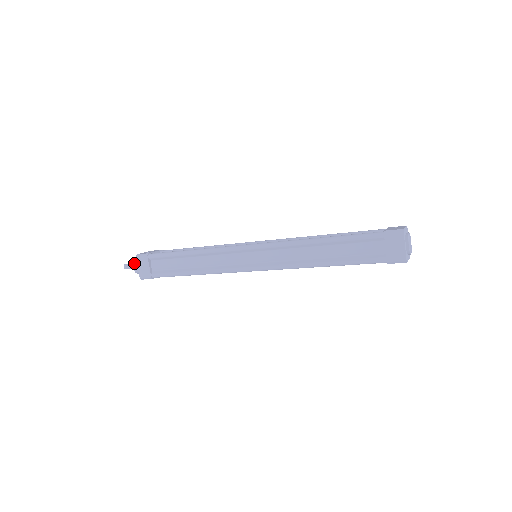
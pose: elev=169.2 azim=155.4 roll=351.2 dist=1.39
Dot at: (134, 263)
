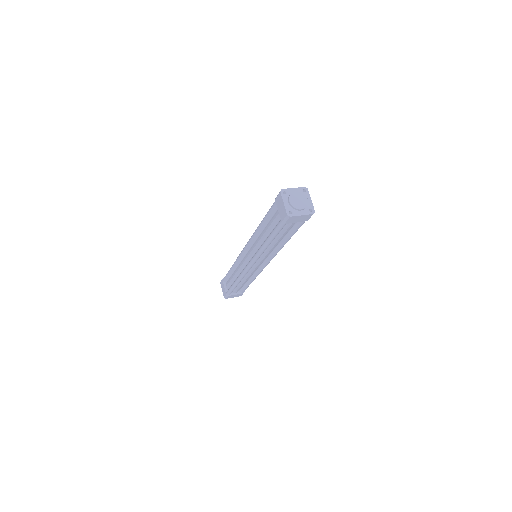
Dot at: occluded
